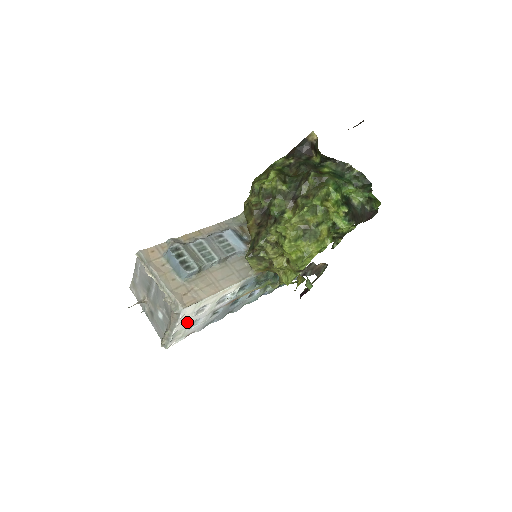
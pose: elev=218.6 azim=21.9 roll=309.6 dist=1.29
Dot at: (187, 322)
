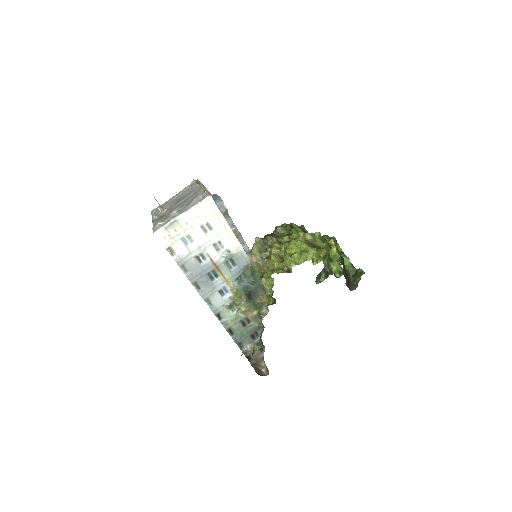
Dot at: (192, 224)
